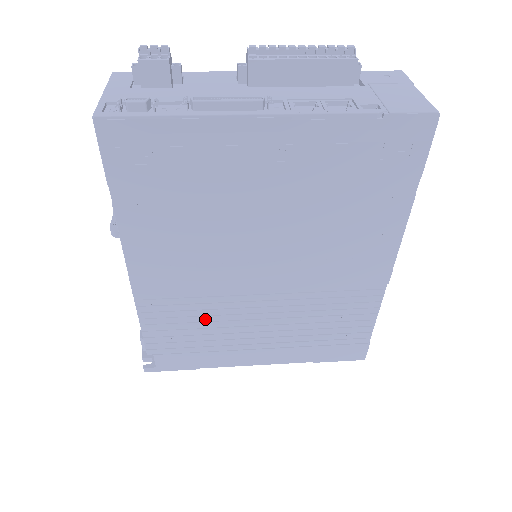
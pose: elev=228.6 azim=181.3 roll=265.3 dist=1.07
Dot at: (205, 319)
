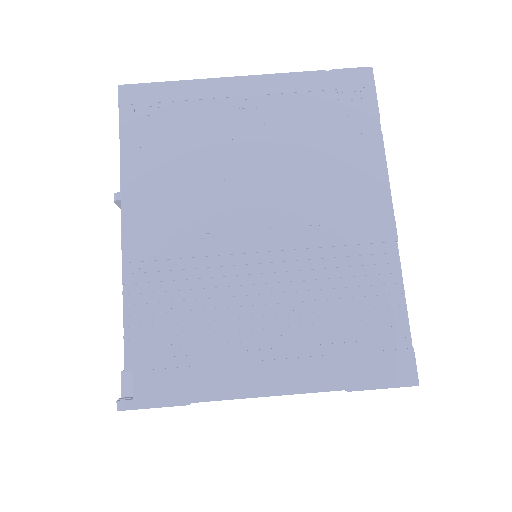
Dot at: (198, 302)
